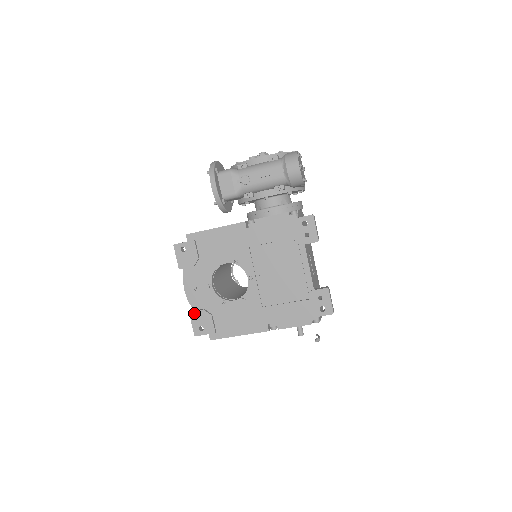
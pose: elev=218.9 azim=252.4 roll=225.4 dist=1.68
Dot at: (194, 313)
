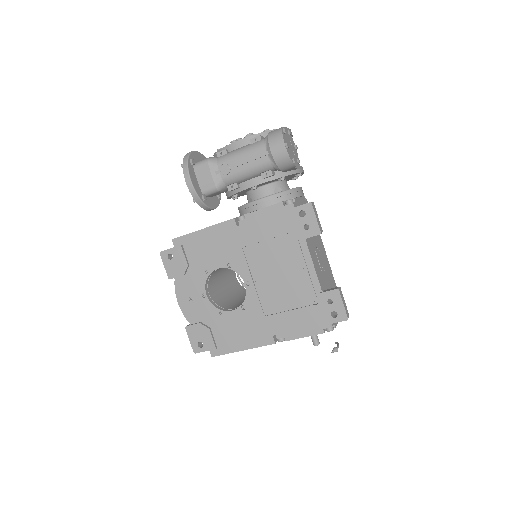
Dot at: (190, 328)
